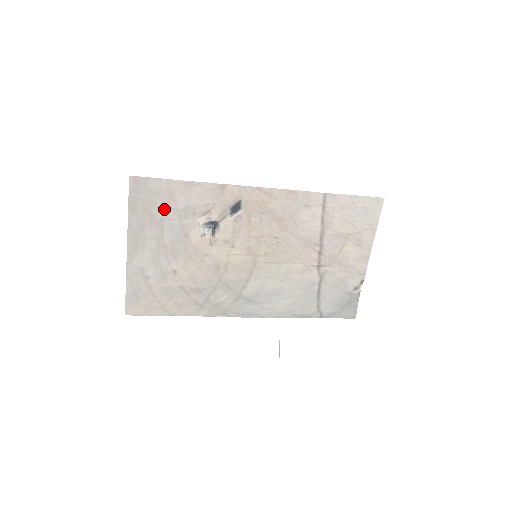
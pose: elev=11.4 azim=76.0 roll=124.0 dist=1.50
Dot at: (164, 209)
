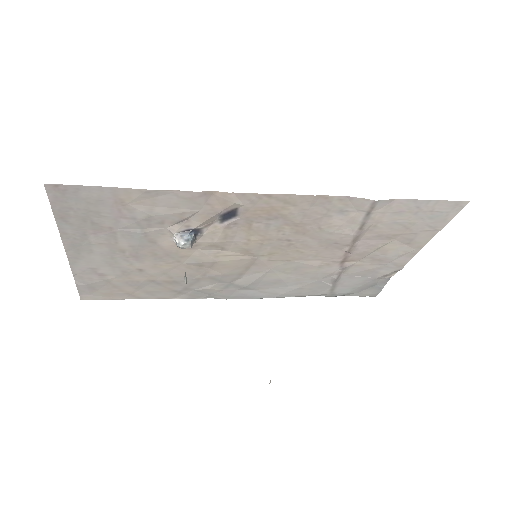
Dot at: (113, 218)
